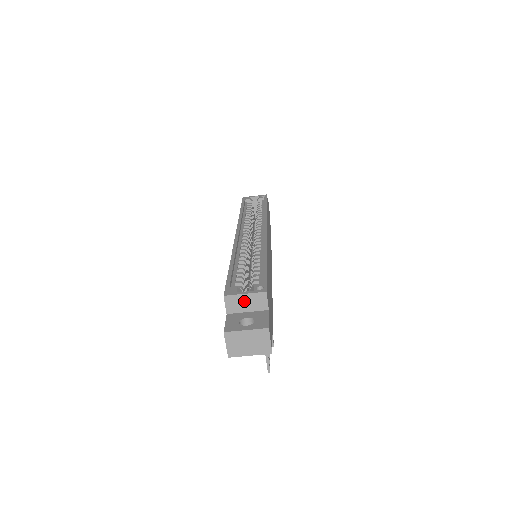
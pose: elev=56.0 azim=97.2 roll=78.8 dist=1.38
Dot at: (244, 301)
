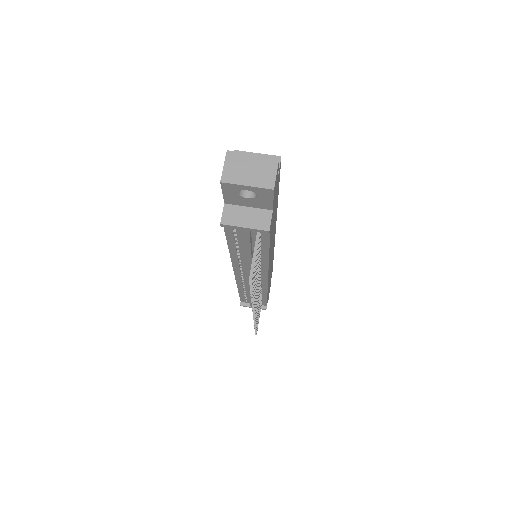
Dot at: occluded
